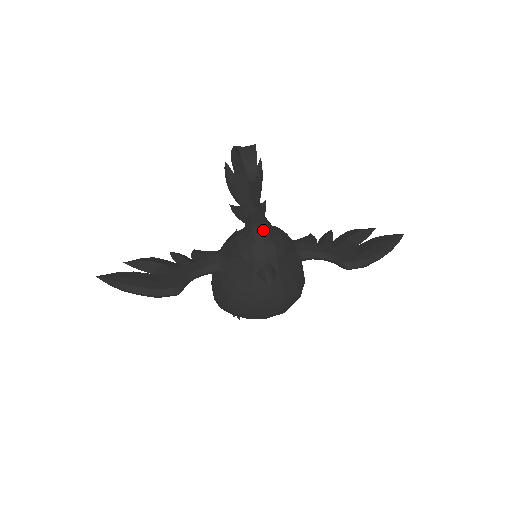
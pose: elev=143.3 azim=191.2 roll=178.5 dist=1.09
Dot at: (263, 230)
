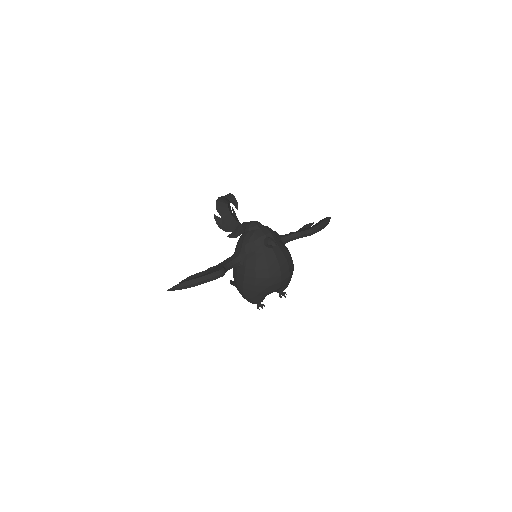
Dot at: (256, 223)
